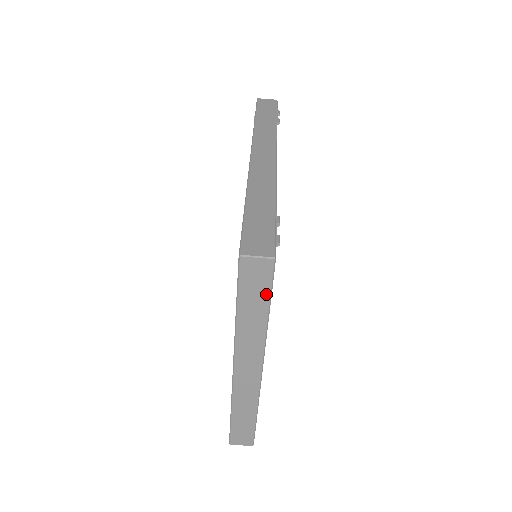
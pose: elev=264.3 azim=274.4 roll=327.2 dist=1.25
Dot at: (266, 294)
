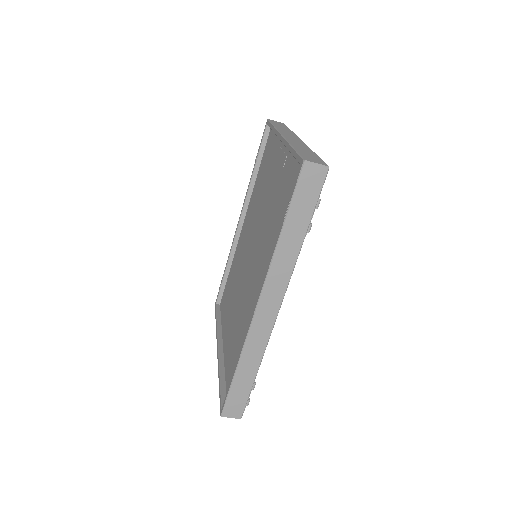
Dot at: occluded
